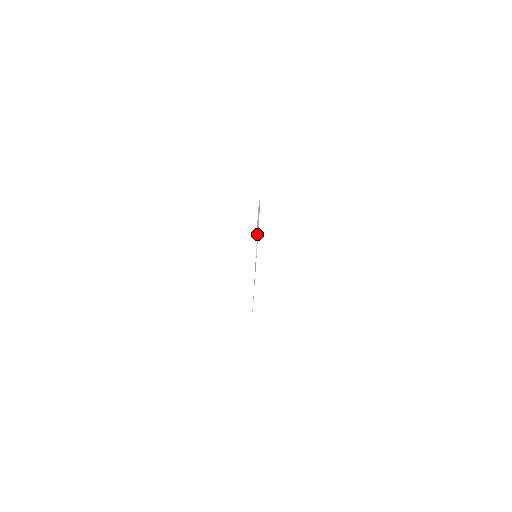
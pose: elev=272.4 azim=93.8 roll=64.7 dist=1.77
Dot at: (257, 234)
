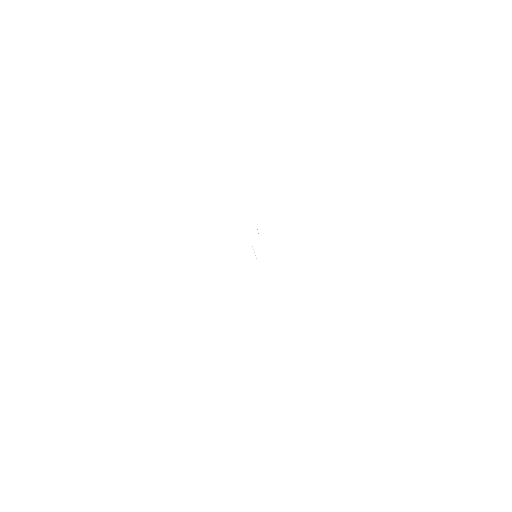
Dot at: occluded
